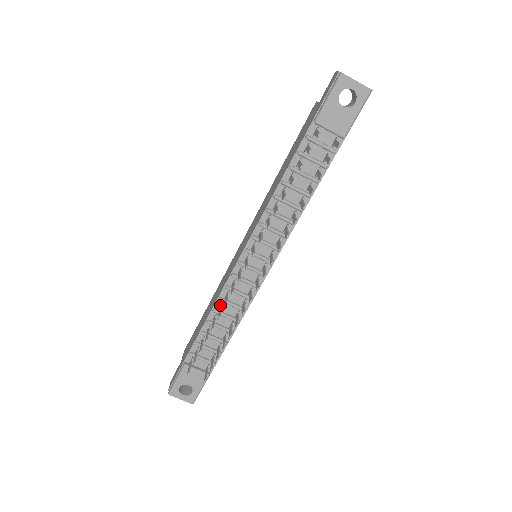
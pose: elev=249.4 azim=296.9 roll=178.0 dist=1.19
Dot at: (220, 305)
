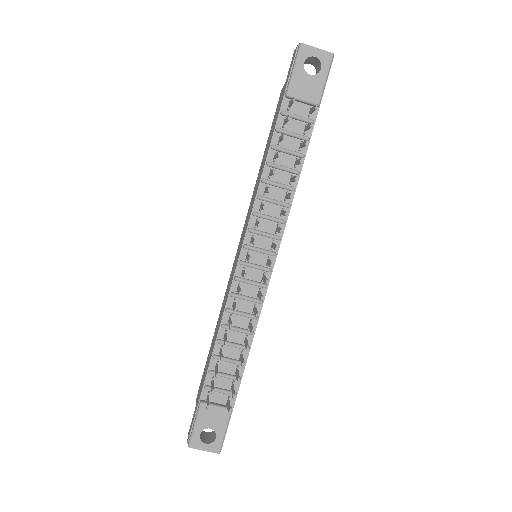
Dot at: (228, 318)
